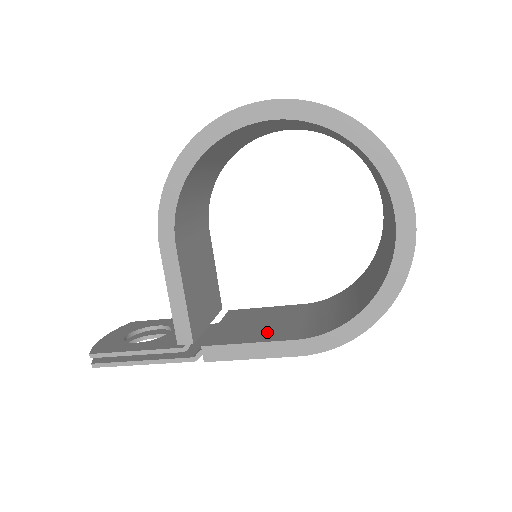
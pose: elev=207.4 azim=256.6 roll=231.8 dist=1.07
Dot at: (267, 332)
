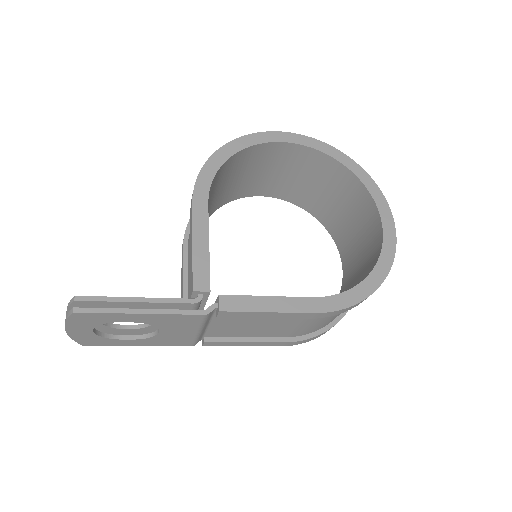
Dot at: occluded
